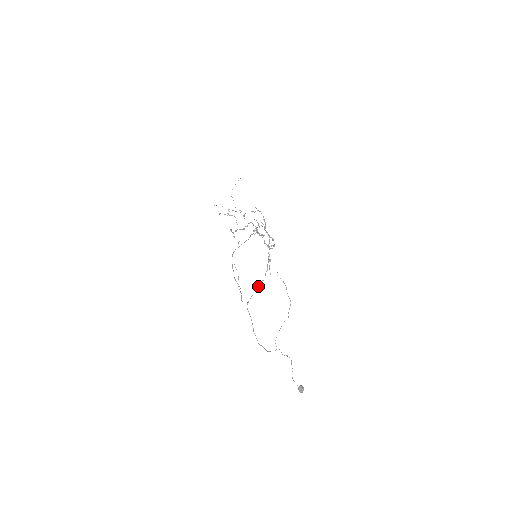
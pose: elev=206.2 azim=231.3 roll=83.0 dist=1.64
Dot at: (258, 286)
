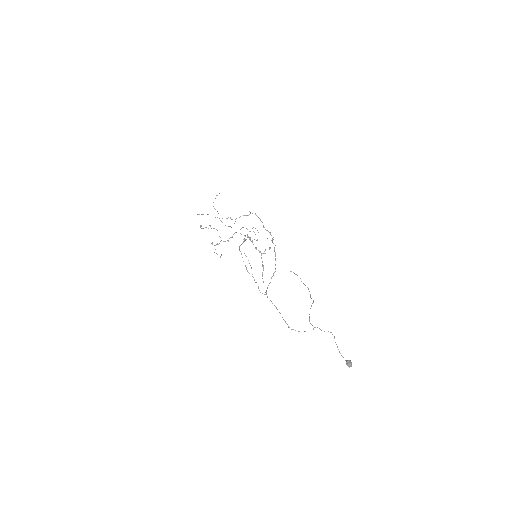
Dot at: (271, 278)
